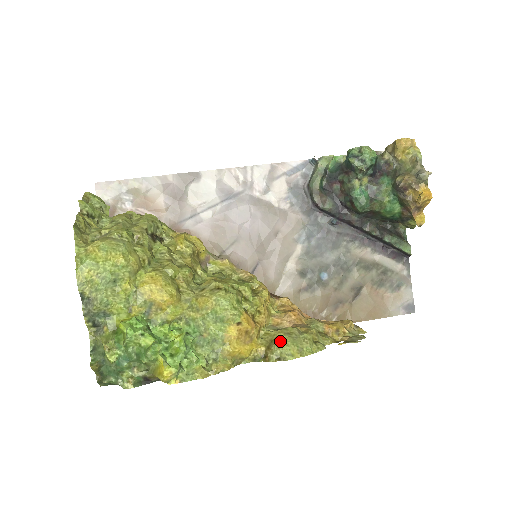
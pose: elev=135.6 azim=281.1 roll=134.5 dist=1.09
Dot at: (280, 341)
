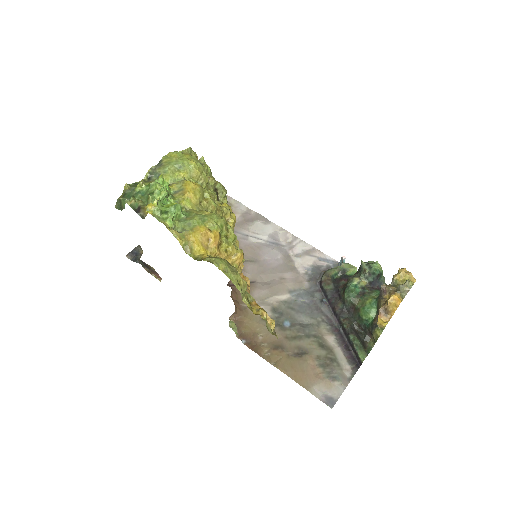
Dot at: (220, 258)
